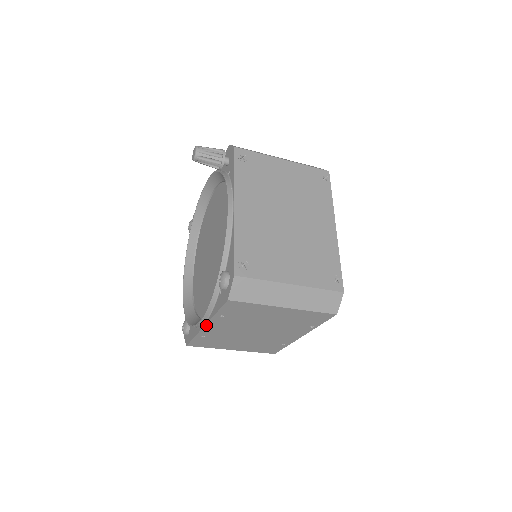
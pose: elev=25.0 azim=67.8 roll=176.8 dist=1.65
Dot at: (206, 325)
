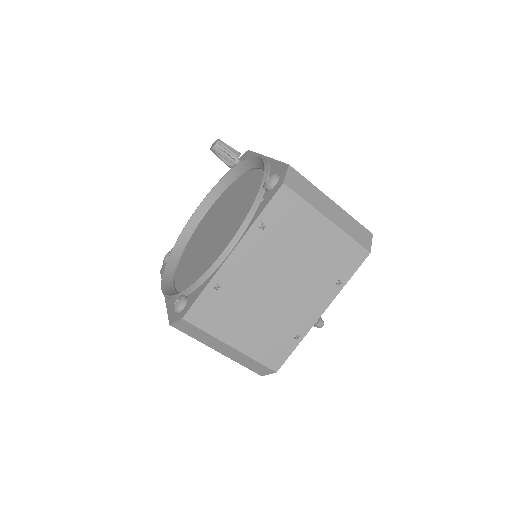
Dot at: (234, 250)
